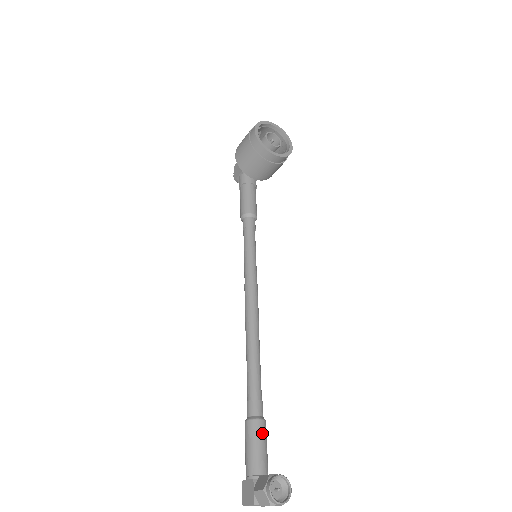
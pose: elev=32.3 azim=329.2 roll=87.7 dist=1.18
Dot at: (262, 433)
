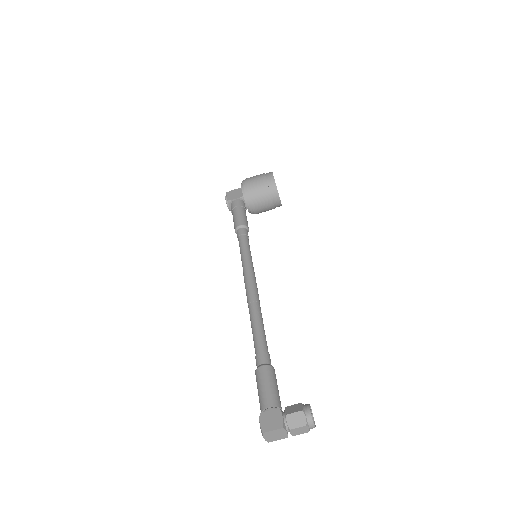
Dot at: (276, 379)
